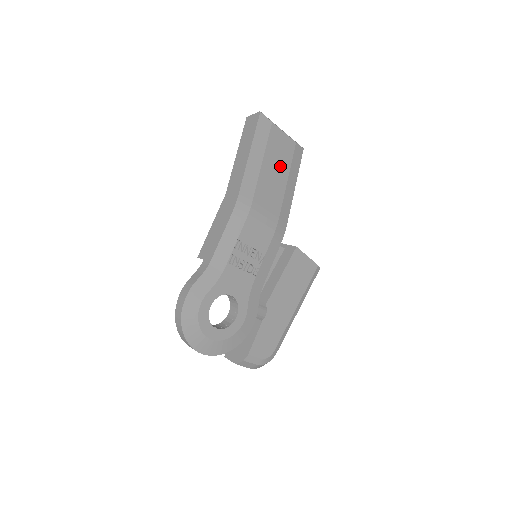
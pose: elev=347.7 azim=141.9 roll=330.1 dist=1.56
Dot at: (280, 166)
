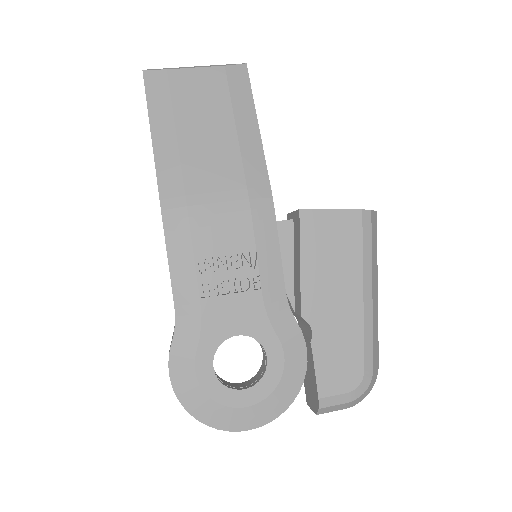
Dot at: (212, 117)
